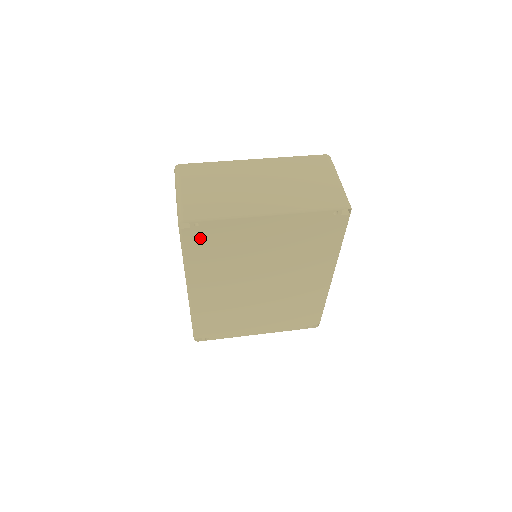
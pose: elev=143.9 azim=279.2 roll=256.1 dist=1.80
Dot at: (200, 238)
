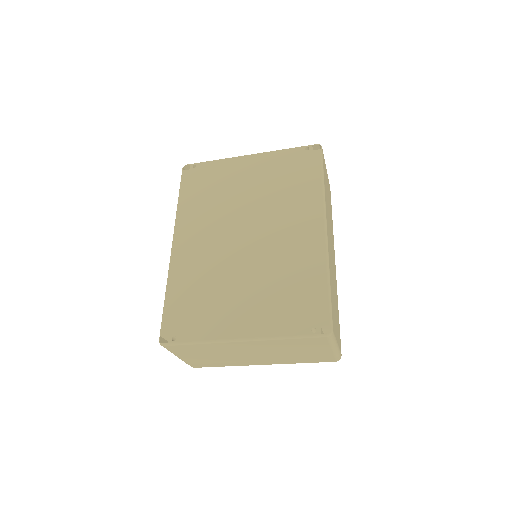
Dot at: (195, 179)
